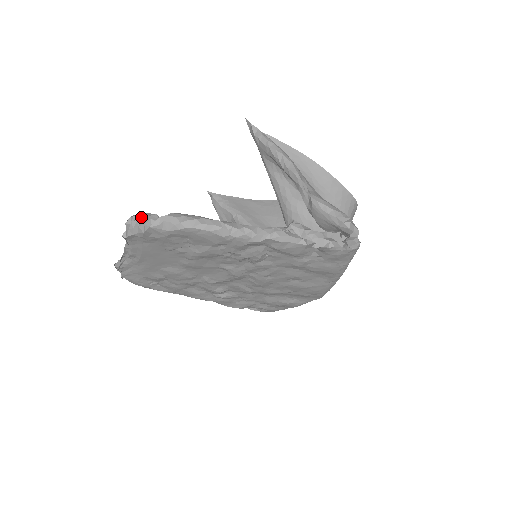
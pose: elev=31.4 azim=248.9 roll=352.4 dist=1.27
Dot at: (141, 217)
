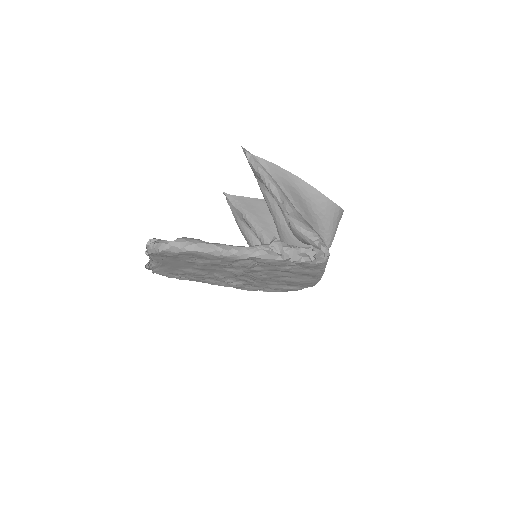
Dot at: (157, 239)
